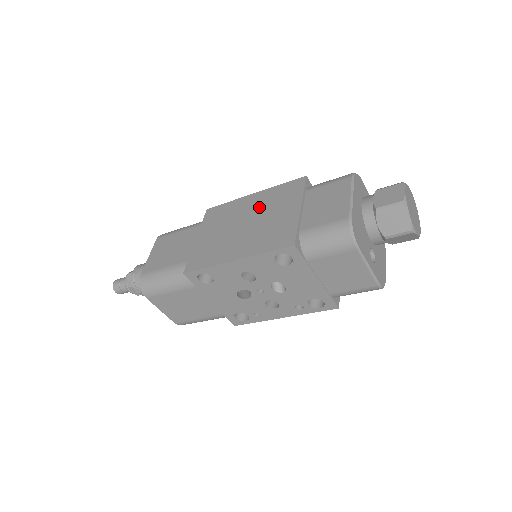
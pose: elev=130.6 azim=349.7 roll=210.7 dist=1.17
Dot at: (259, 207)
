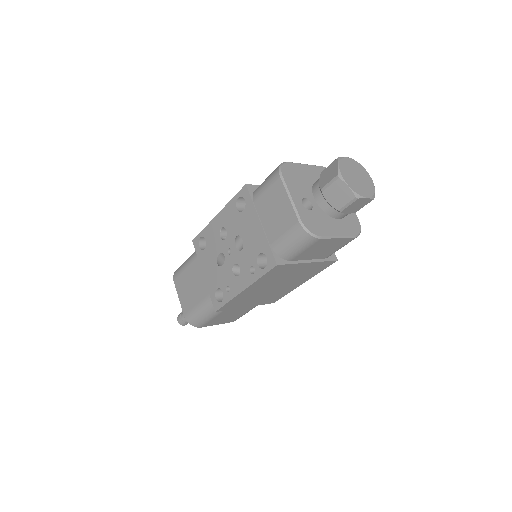
Dot at: occluded
